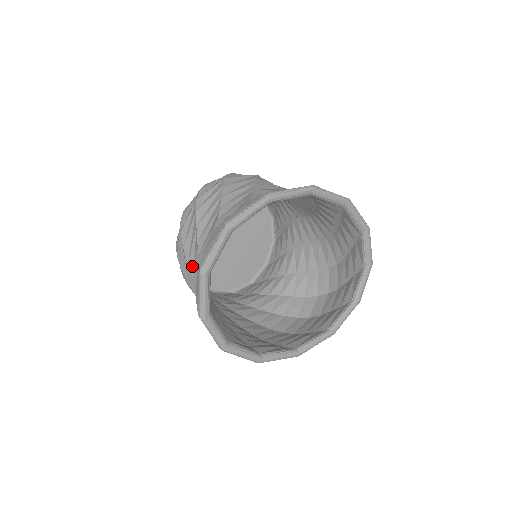
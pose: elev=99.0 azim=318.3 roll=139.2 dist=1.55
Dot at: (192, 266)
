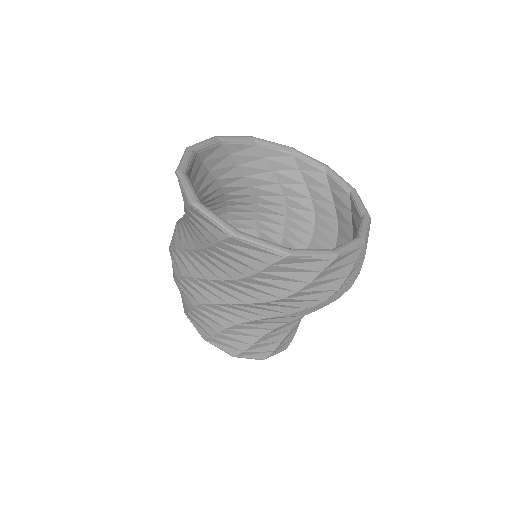
Dot at: (185, 244)
